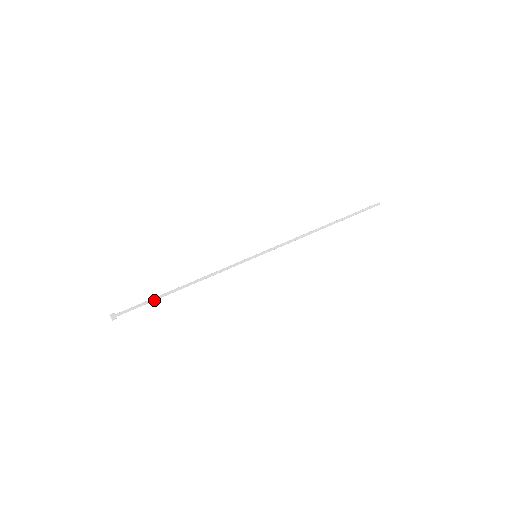
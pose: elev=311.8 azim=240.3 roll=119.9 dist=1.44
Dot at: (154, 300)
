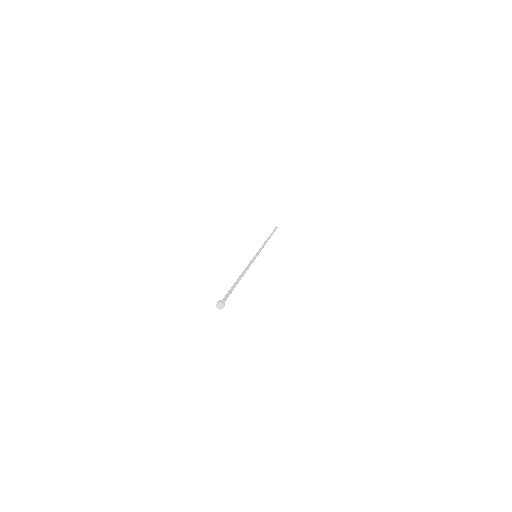
Dot at: (233, 289)
